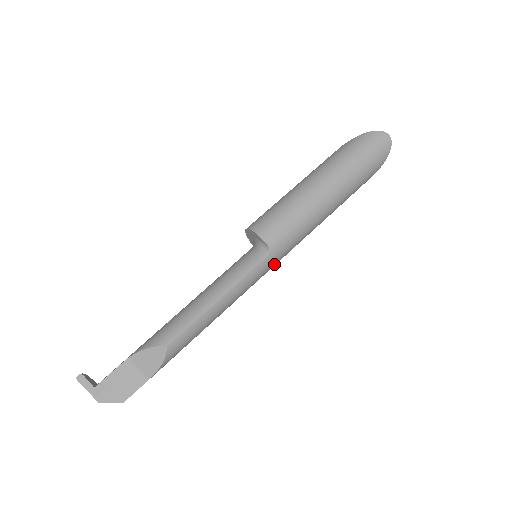
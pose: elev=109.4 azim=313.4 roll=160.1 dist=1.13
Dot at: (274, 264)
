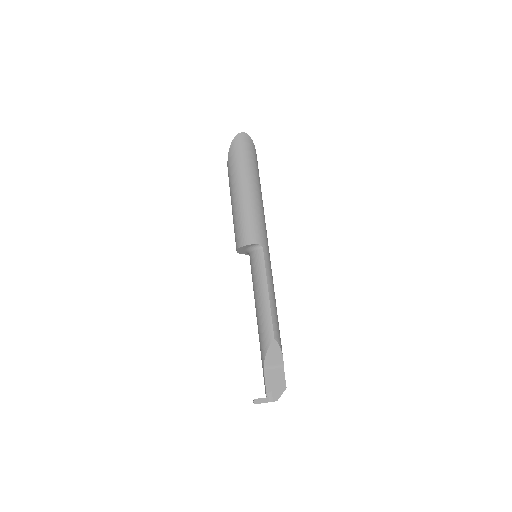
Dot at: (268, 249)
